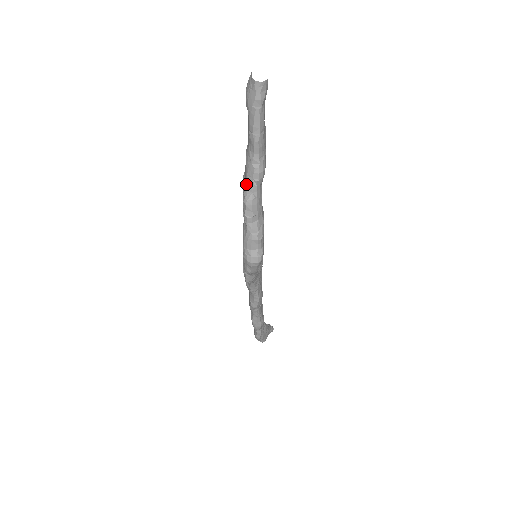
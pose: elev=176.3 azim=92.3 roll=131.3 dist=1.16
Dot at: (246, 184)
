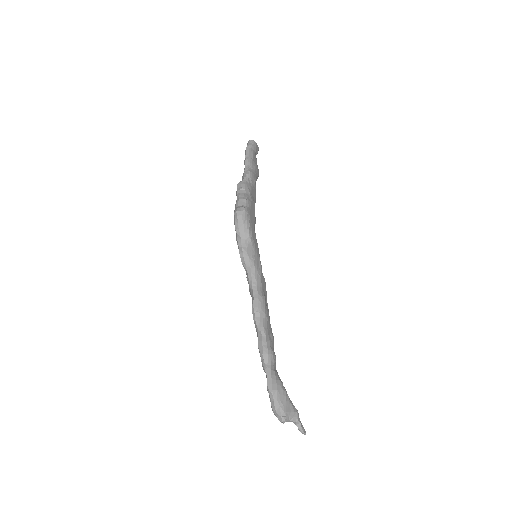
Dot at: occluded
